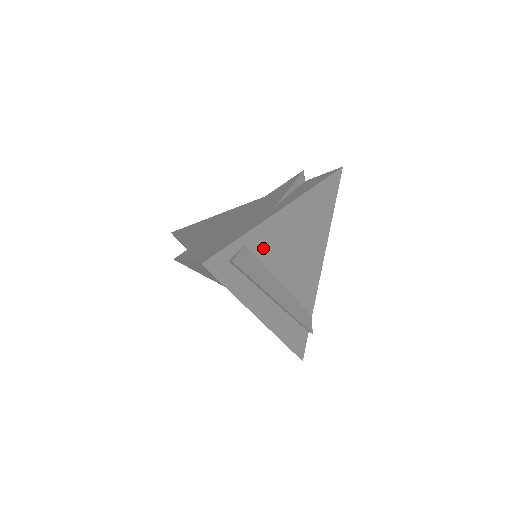
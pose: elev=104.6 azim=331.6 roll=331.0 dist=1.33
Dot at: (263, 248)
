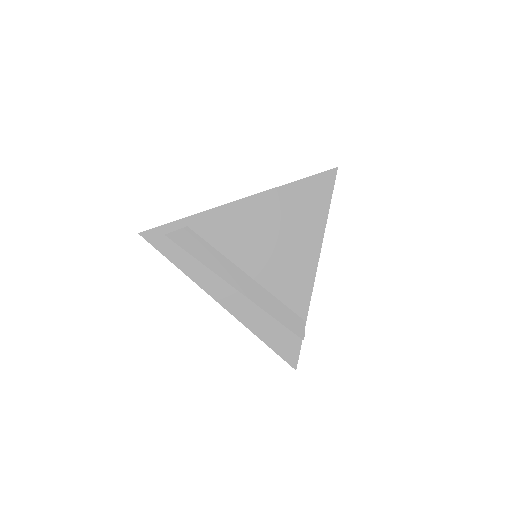
Dot at: (213, 233)
